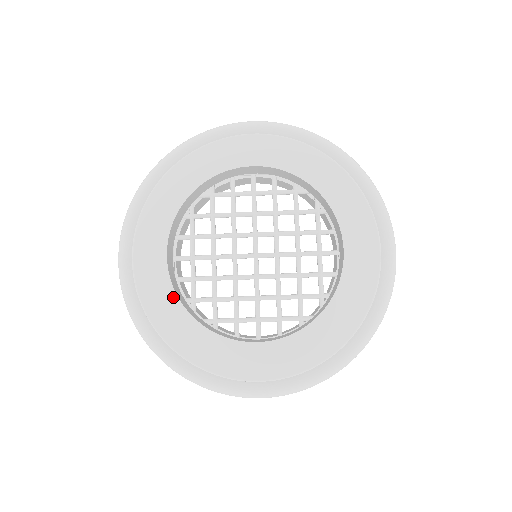
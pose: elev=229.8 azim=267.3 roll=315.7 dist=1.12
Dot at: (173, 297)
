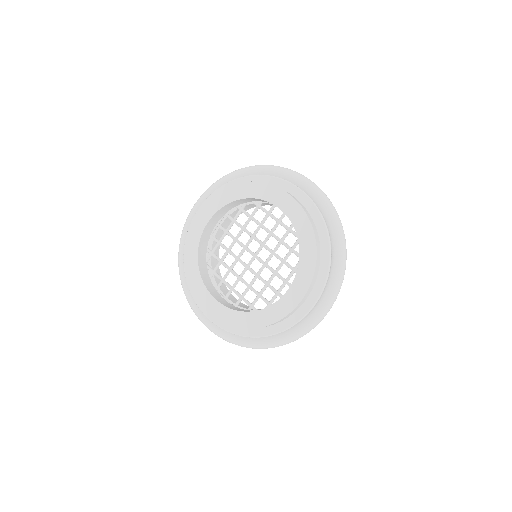
Dot at: (235, 313)
